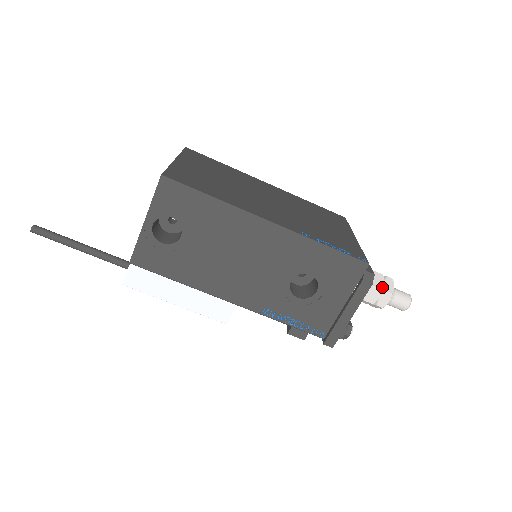
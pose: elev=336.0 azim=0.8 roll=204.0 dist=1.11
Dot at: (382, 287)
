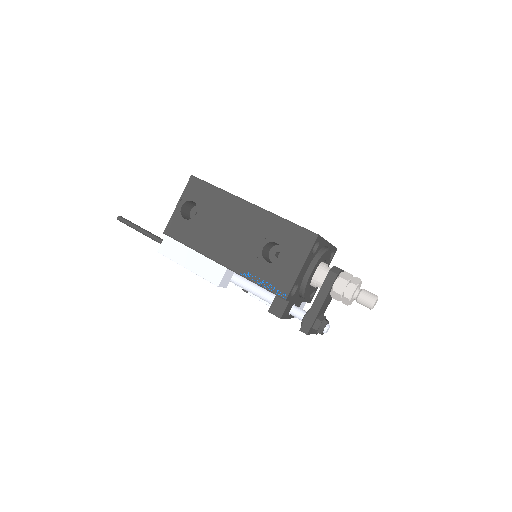
Dot at: (347, 280)
